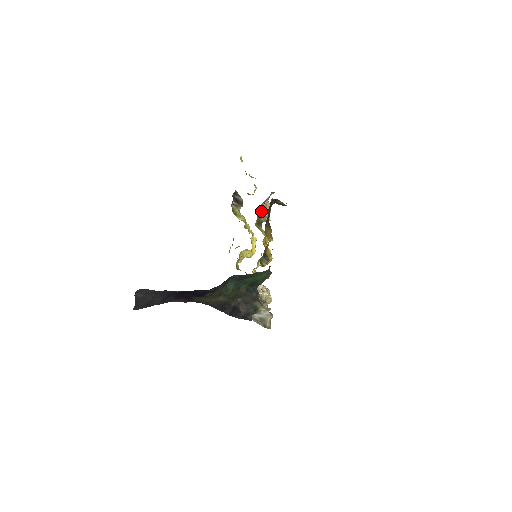
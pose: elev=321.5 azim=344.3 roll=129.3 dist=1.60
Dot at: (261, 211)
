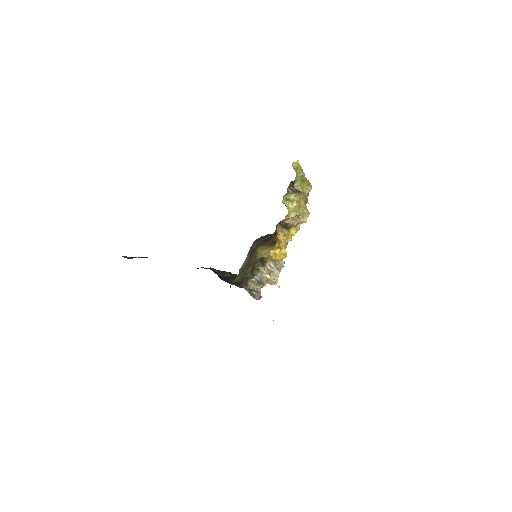
Dot at: (286, 222)
